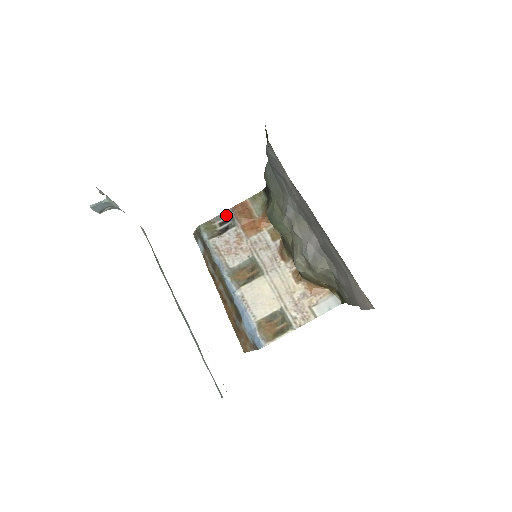
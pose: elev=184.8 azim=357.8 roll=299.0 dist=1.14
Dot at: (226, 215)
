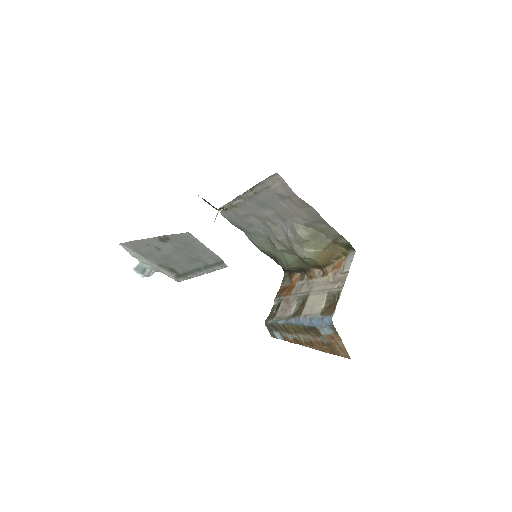
Dot at: (276, 304)
